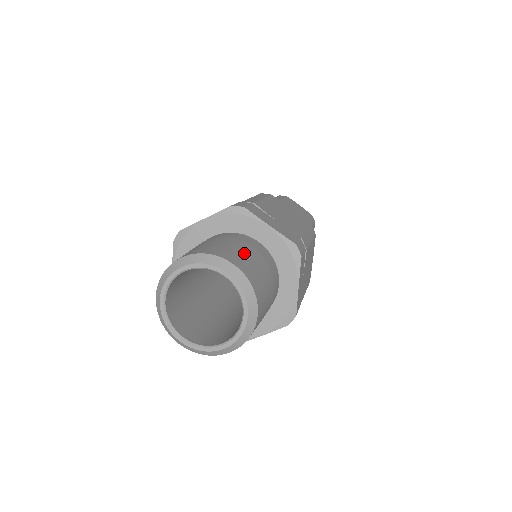
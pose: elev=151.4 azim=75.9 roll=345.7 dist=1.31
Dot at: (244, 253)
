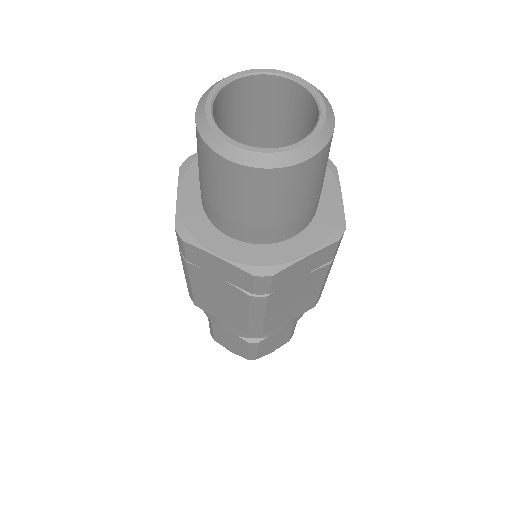
Dot at: occluded
